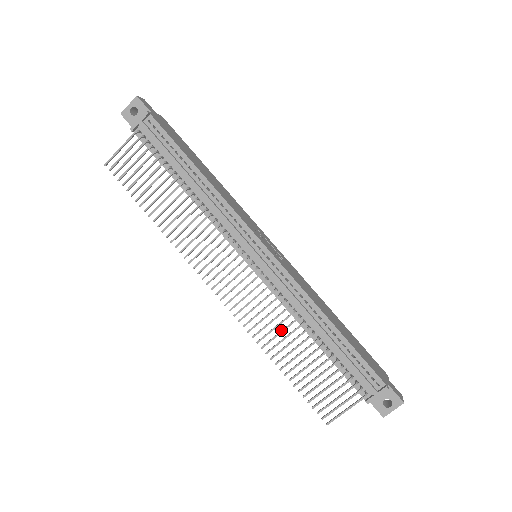
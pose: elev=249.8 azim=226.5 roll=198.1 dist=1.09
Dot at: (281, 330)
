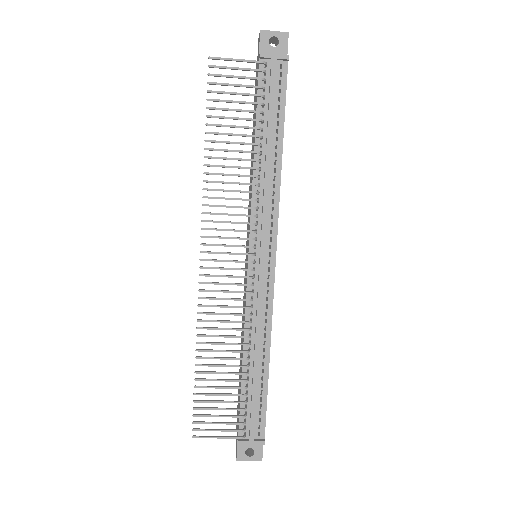
Dot at: (227, 335)
